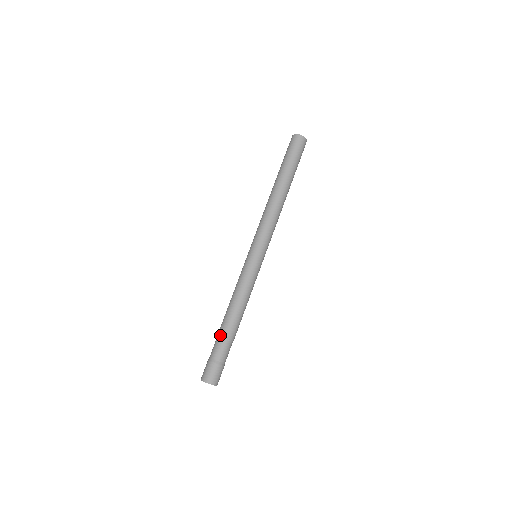
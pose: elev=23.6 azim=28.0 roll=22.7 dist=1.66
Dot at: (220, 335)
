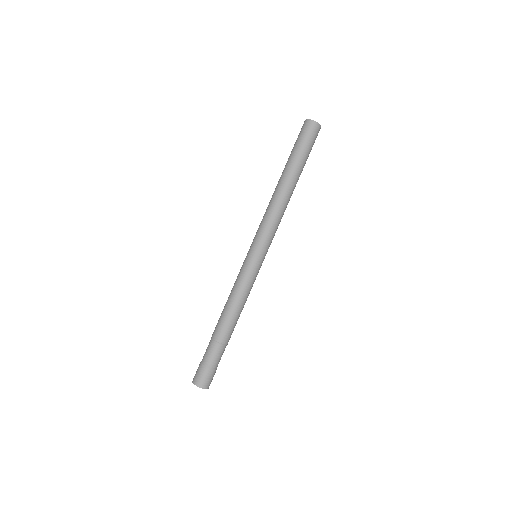
Dot at: (212, 338)
